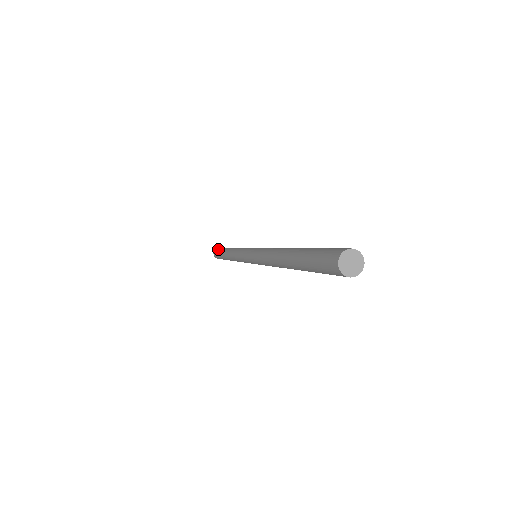
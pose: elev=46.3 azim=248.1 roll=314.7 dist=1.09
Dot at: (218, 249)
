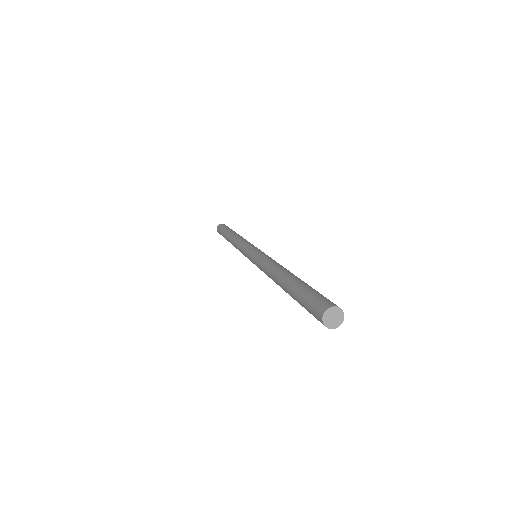
Dot at: (224, 226)
